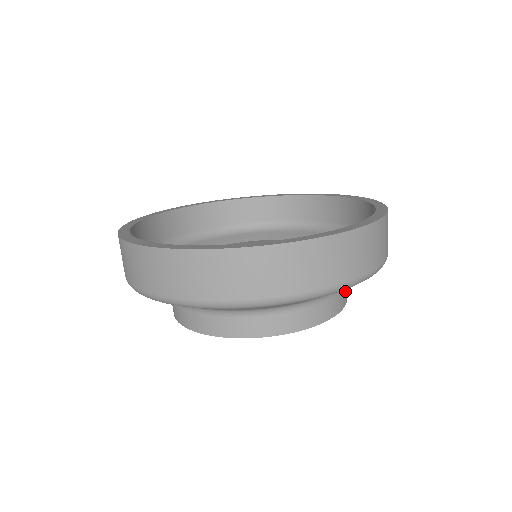
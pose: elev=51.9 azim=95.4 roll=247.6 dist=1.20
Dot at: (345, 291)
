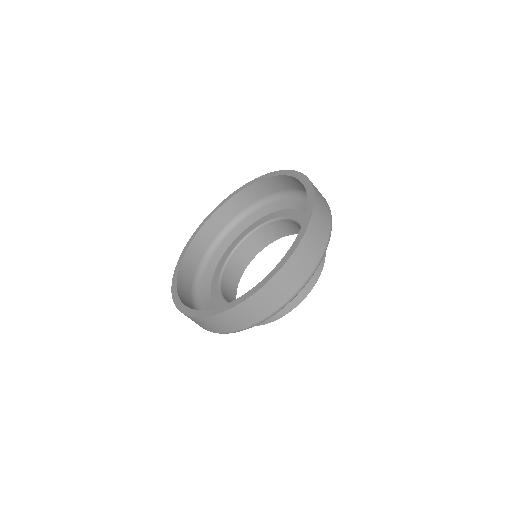
Dot at: occluded
